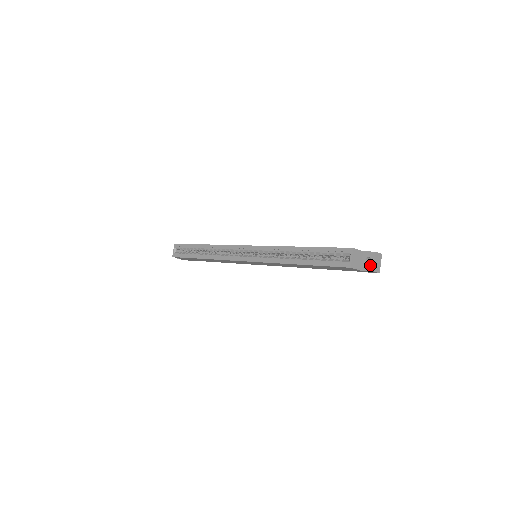
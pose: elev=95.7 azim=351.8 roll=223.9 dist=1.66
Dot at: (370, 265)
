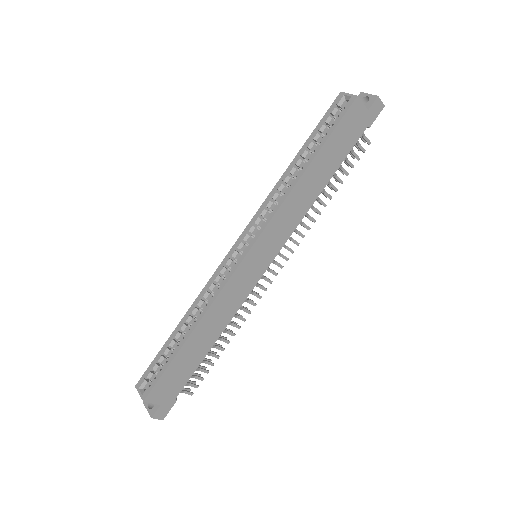
Dot at: (370, 98)
